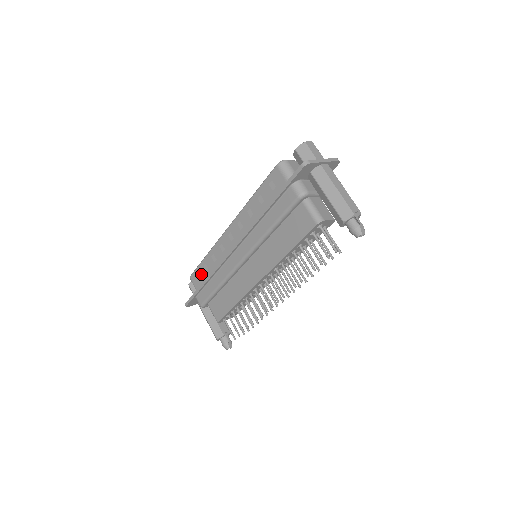
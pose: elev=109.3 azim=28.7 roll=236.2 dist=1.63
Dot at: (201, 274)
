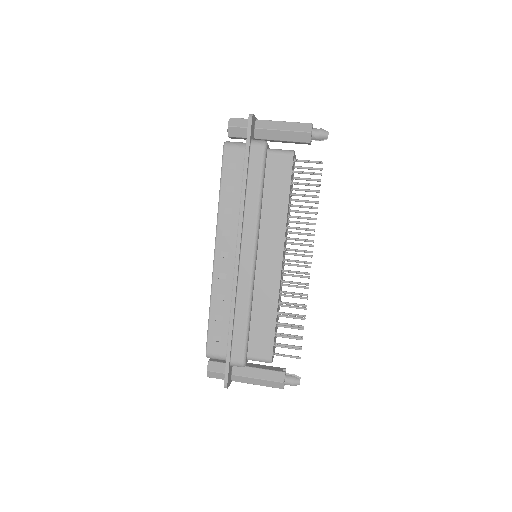
Dot at: (218, 332)
